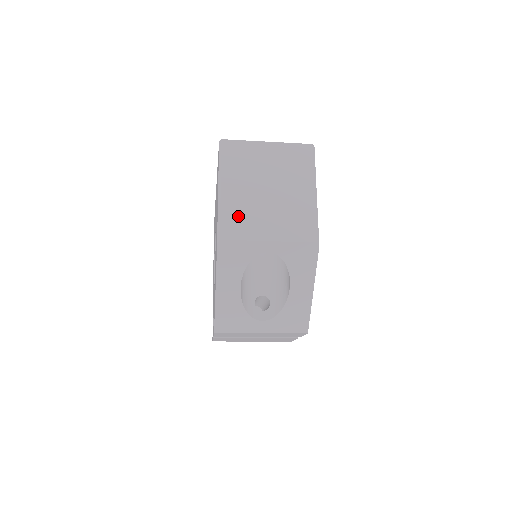
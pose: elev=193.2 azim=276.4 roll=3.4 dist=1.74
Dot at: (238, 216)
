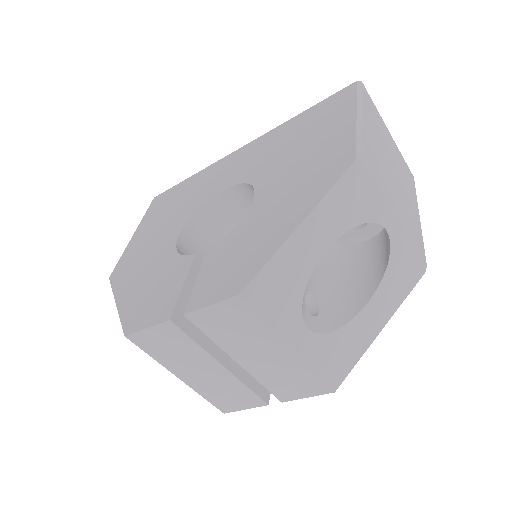
Dot at: (375, 158)
